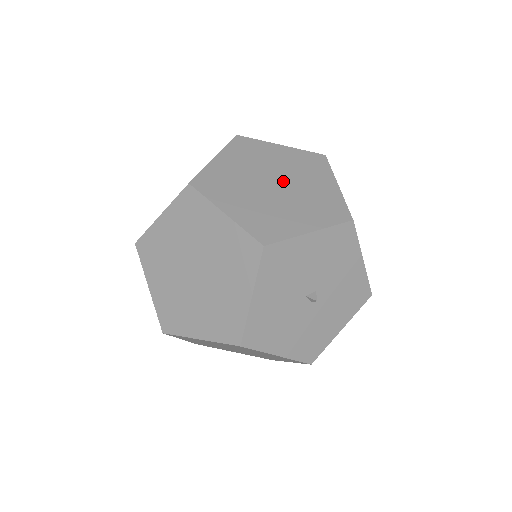
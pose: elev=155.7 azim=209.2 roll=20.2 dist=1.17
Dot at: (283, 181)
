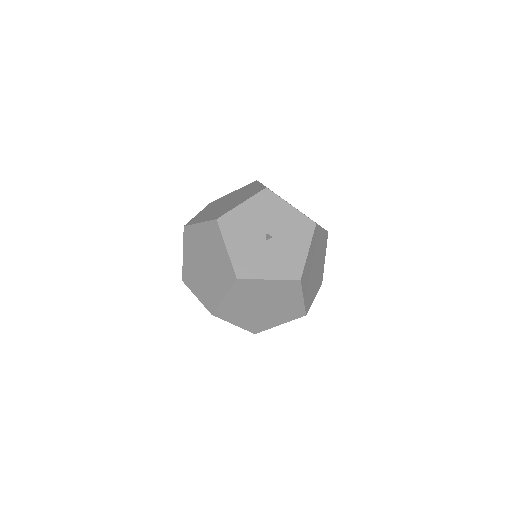
Dot at: occluded
